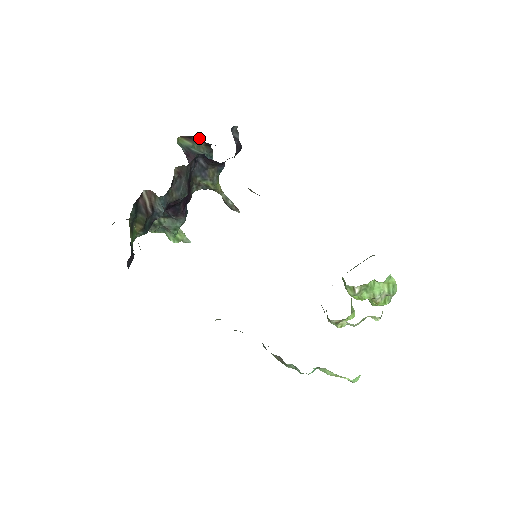
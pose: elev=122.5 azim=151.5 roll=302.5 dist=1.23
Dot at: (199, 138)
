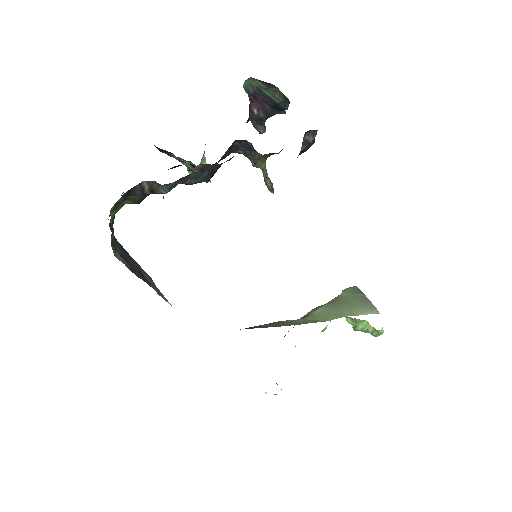
Dot at: occluded
